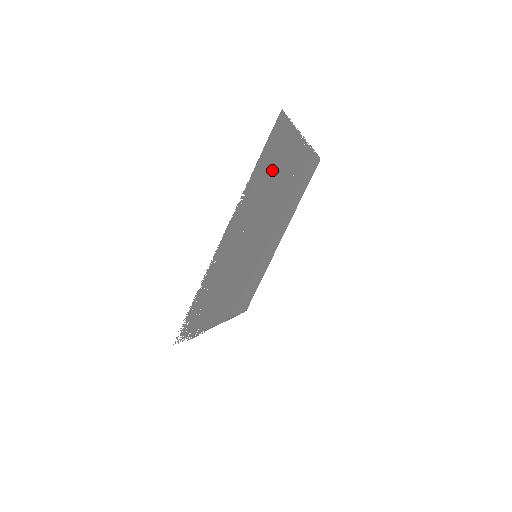
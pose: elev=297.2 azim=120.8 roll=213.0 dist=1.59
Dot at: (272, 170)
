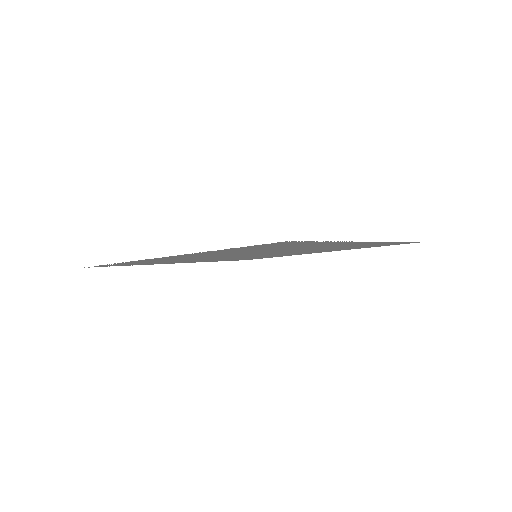
Dot at: occluded
